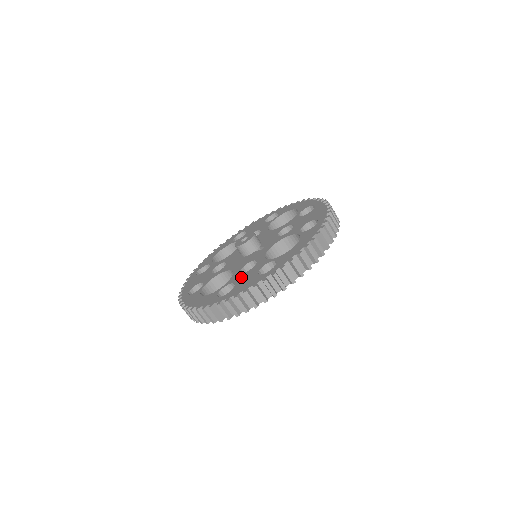
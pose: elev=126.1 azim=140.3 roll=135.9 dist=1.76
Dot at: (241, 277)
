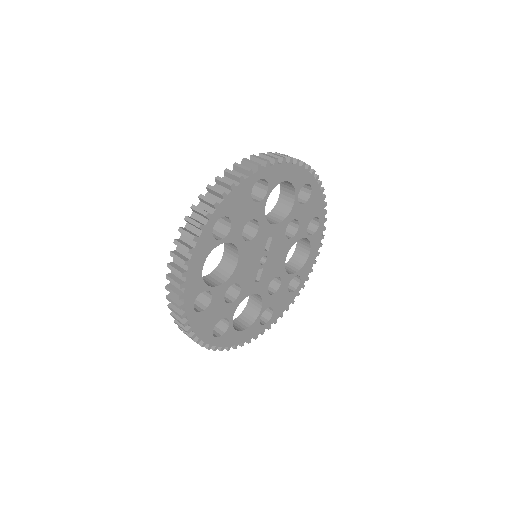
Dot at: occluded
